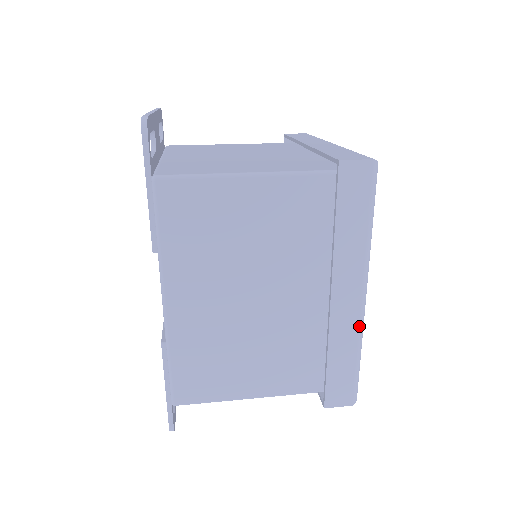
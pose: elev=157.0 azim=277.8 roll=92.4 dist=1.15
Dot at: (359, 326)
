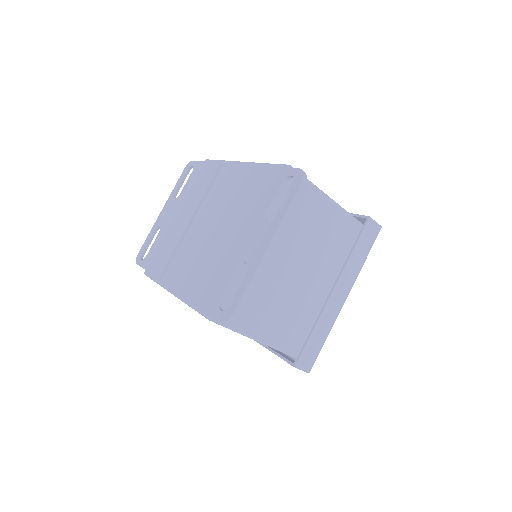
Dot at: occluded
